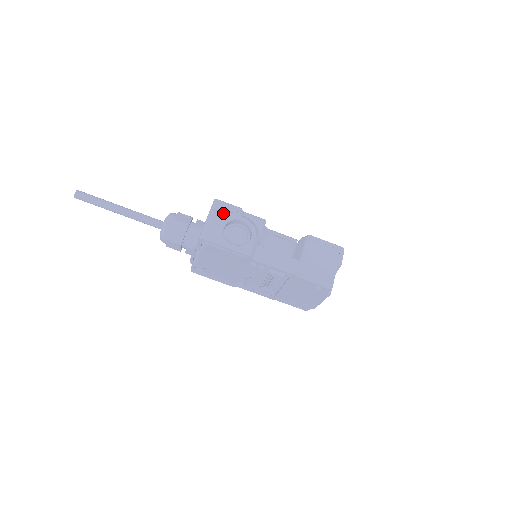
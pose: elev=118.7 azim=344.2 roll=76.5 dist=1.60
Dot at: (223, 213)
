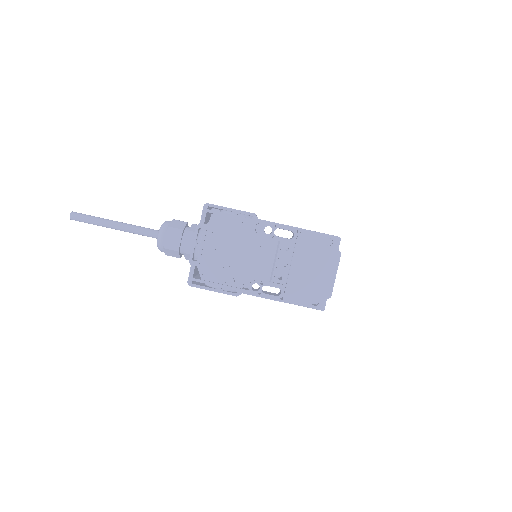
Dot at: occluded
